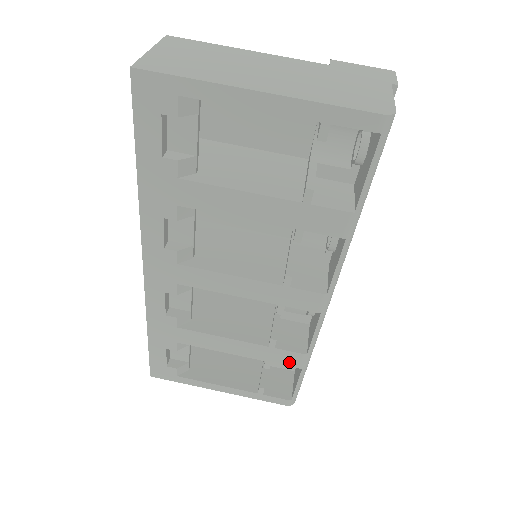
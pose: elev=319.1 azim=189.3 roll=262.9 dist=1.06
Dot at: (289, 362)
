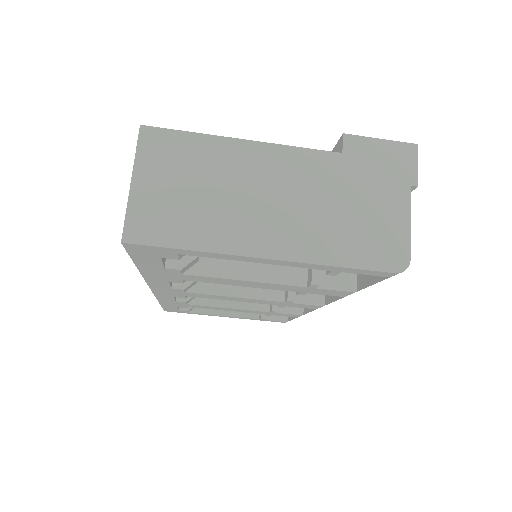
Dot at: (287, 316)
